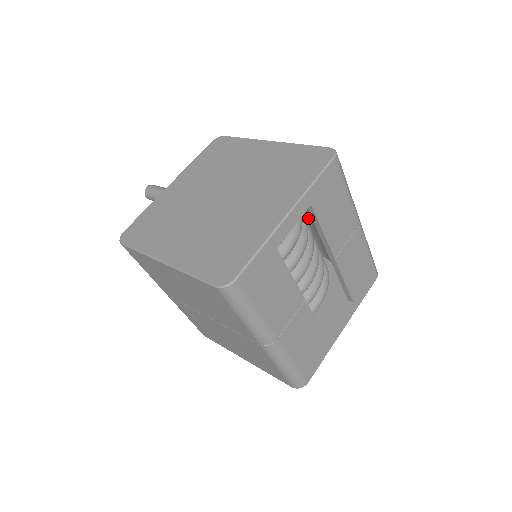
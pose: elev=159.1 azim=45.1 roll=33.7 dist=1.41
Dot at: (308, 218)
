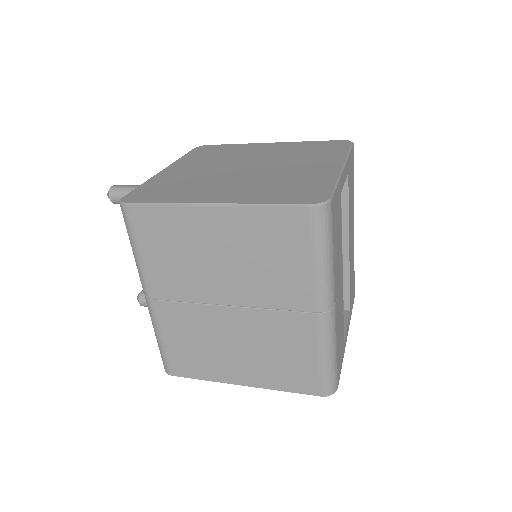
Dot at: occluded
